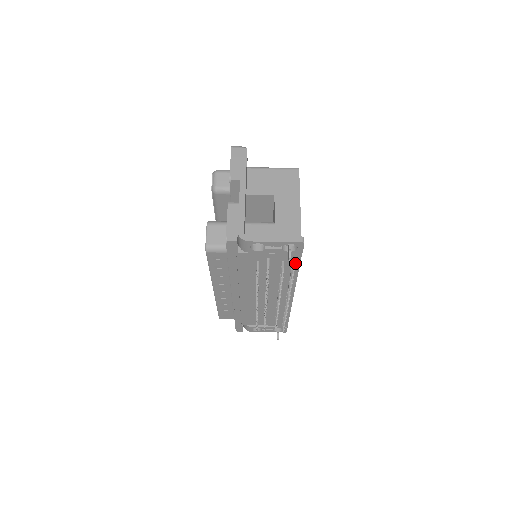
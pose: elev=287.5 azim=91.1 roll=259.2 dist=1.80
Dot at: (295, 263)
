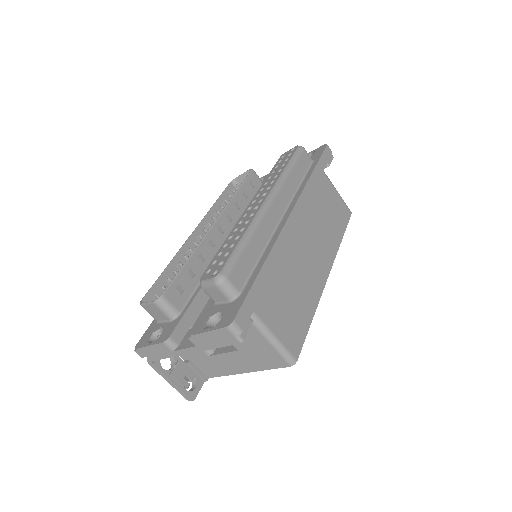
Dot at: occluded
